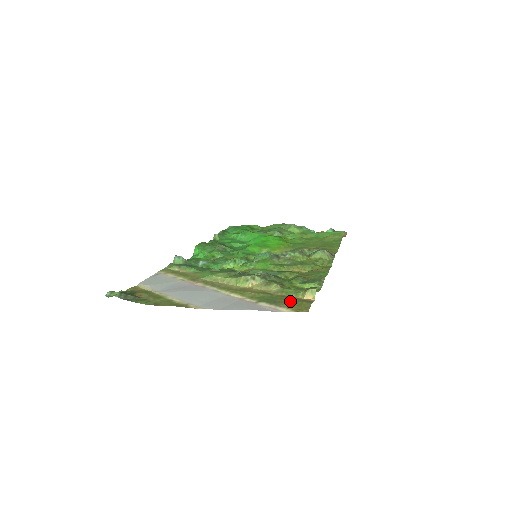
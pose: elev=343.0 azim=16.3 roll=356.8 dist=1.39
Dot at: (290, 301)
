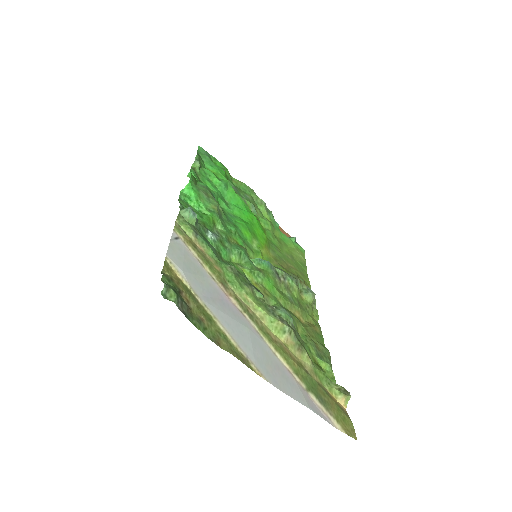
Dot at: (334, 405)
